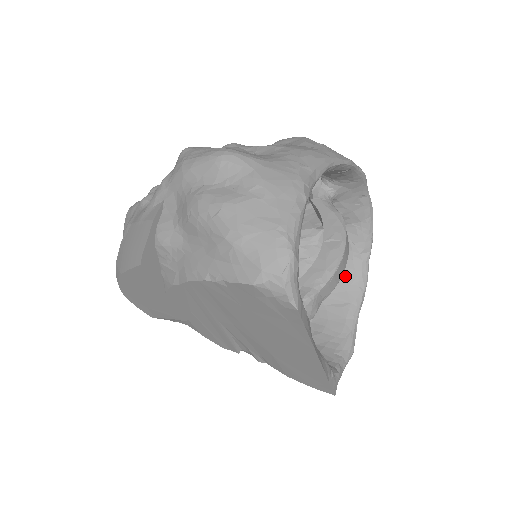
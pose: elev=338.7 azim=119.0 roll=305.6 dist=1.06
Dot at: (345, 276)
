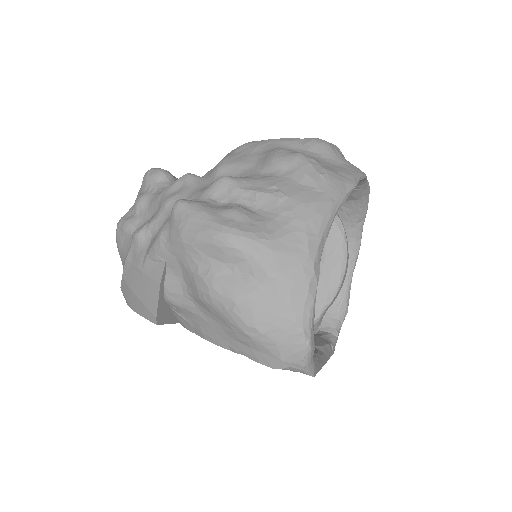
Dot at: occluded
